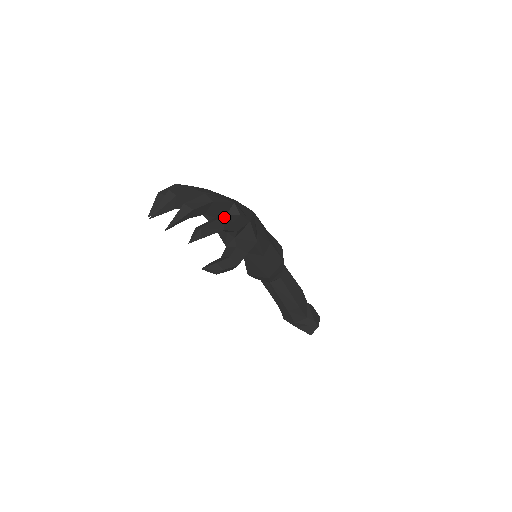
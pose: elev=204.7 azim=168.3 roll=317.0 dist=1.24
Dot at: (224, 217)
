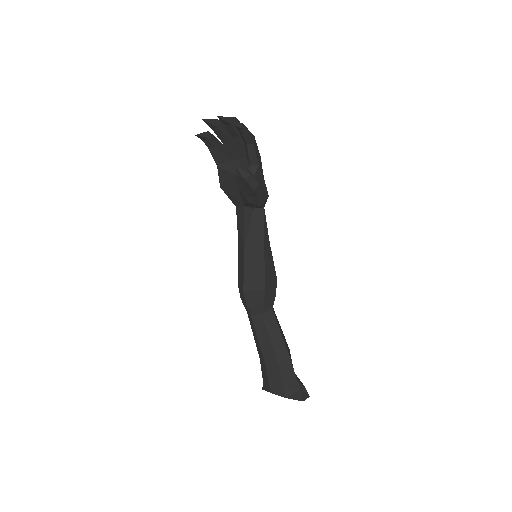
Dot at: (254, 137)
